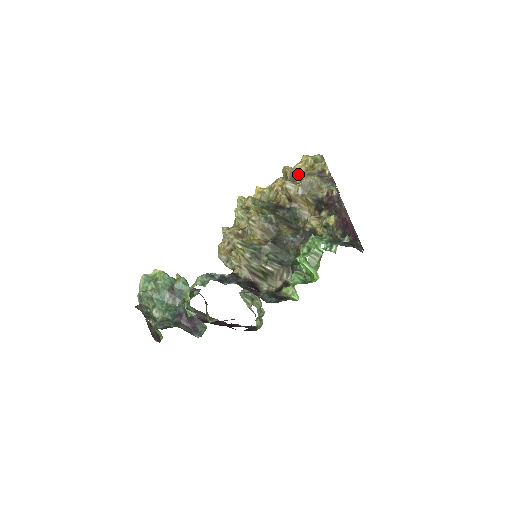
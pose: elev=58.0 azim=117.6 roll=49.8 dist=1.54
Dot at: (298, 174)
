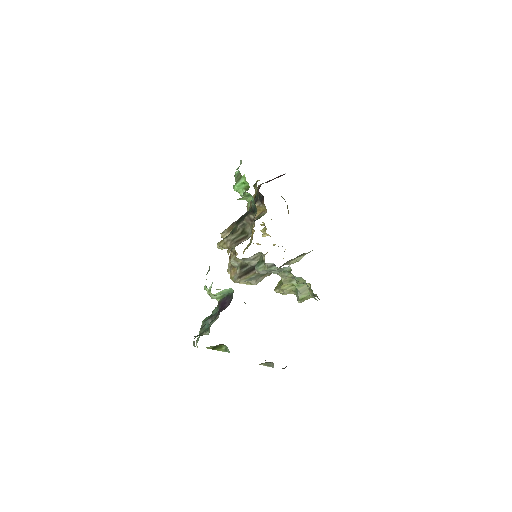
Dot at: occluded
